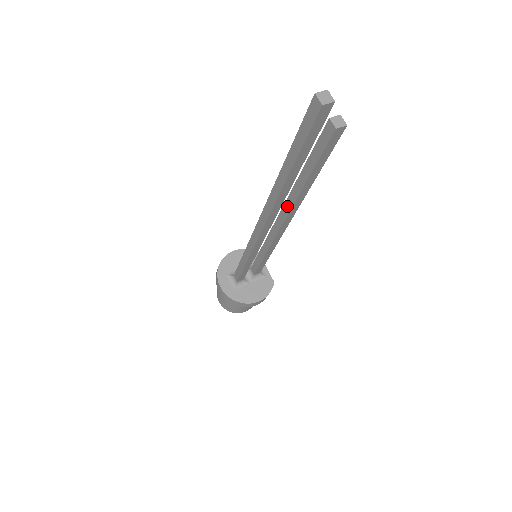
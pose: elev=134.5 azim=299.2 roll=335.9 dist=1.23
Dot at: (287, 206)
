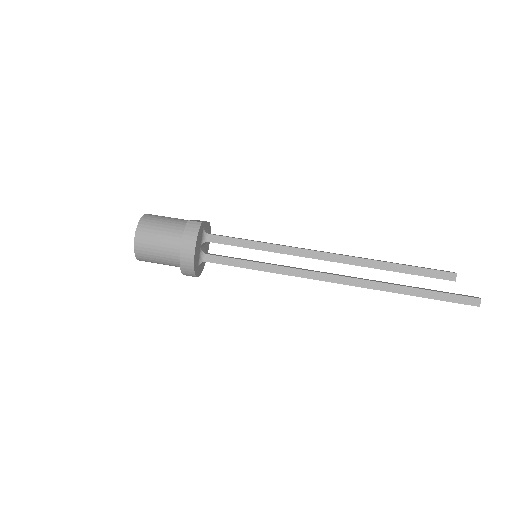
Dot at: occluded
